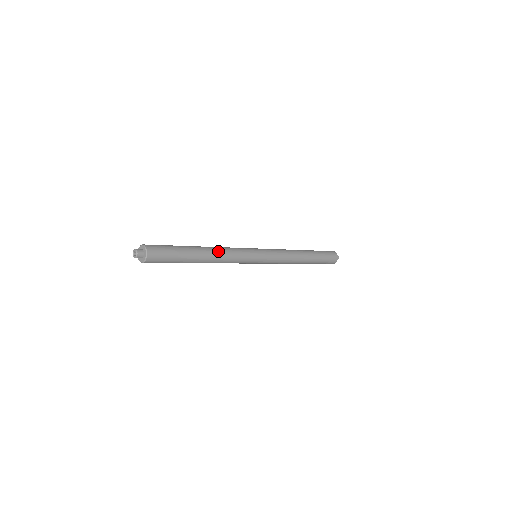
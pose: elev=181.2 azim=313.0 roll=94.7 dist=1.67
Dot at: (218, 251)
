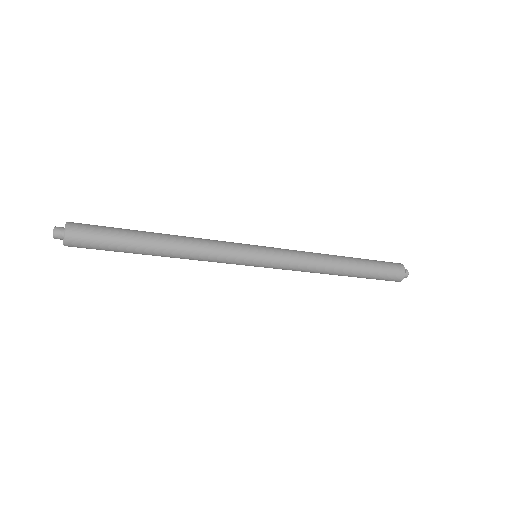
Dot at: (185, 238)
